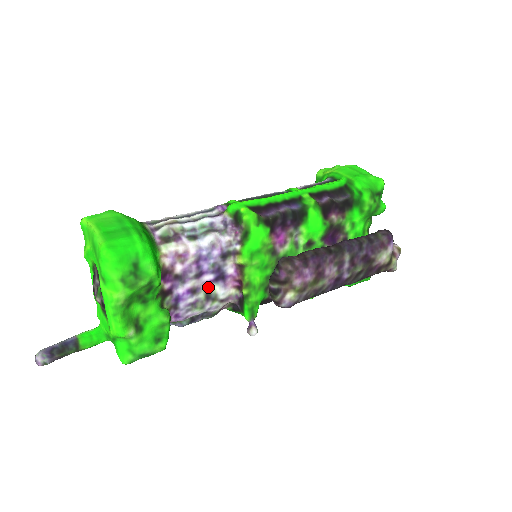
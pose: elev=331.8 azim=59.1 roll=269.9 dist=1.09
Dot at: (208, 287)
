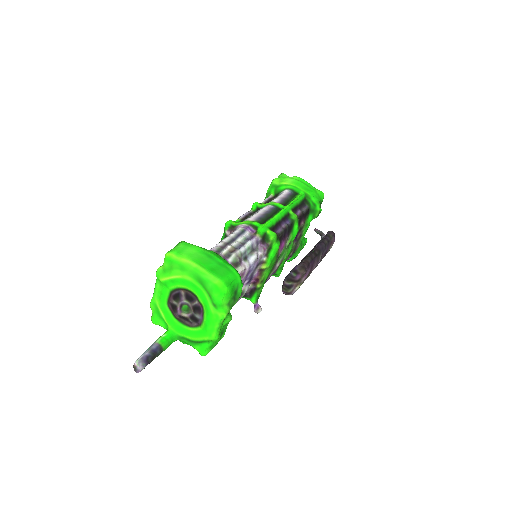
Dot at: (243, 288)
